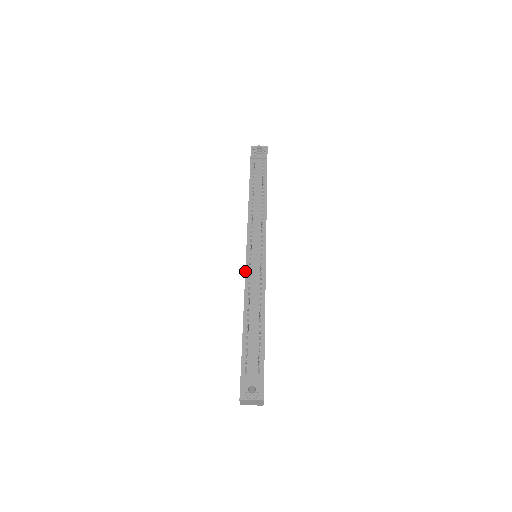
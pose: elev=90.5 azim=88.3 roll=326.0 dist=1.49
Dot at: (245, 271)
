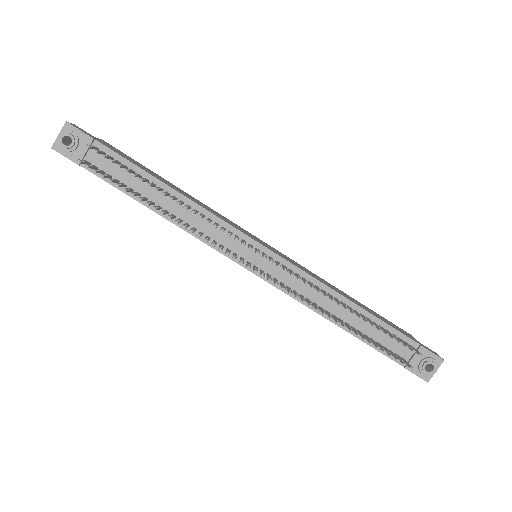
Dot at: occluded
